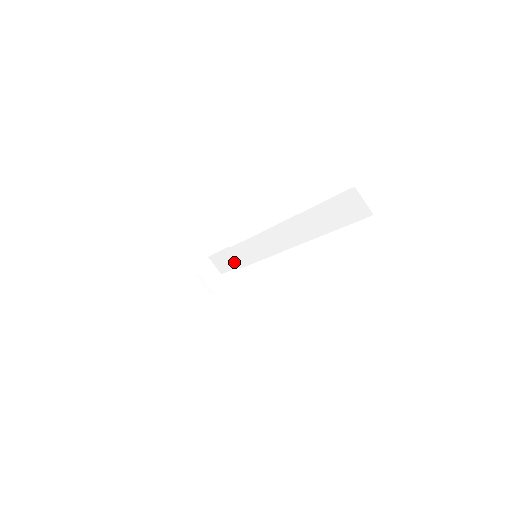
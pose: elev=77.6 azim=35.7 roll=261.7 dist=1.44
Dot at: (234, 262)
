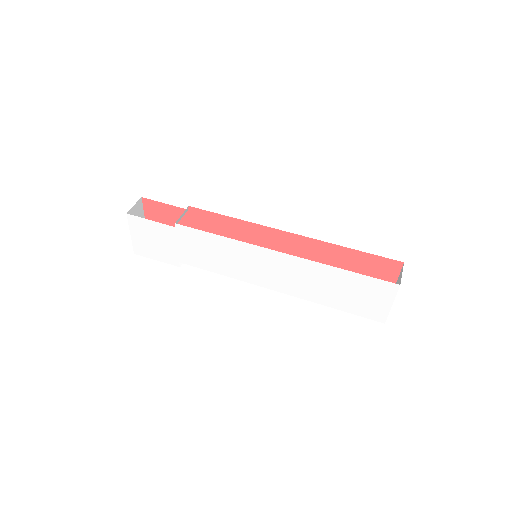
Dot at: occluded
